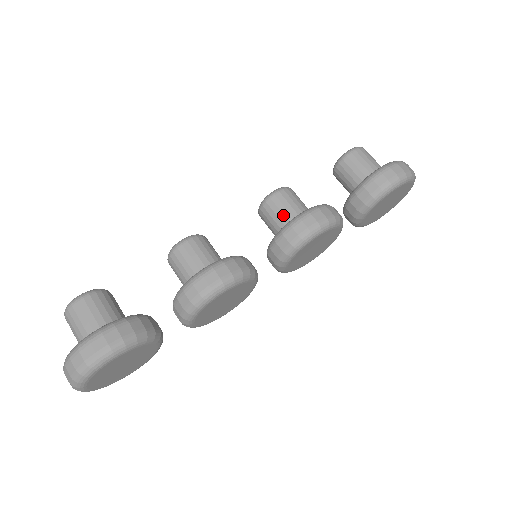
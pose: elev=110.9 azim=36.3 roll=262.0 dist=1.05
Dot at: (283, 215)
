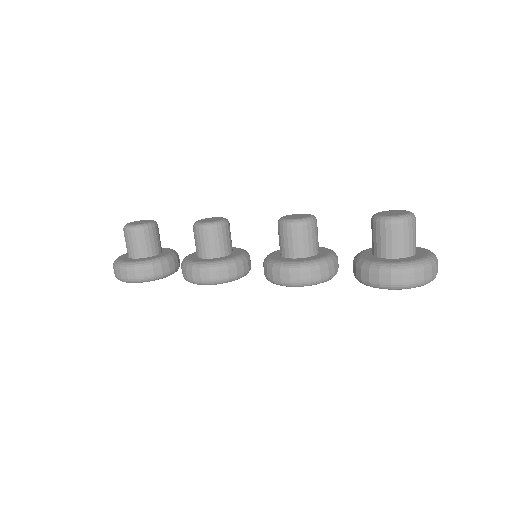
Dot at: (284, 246)
